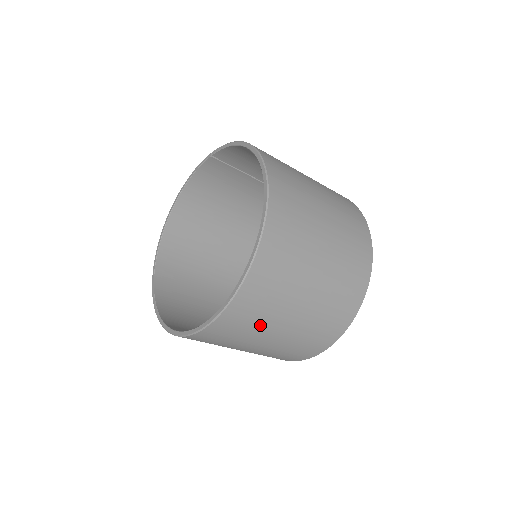
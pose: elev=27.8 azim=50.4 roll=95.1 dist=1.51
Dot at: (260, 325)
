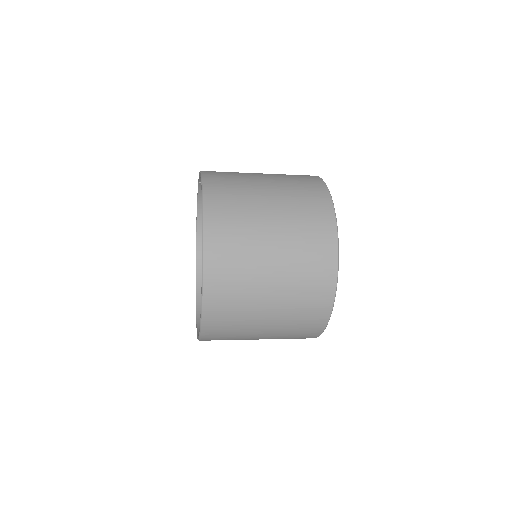
Dot at: (242, 325)
